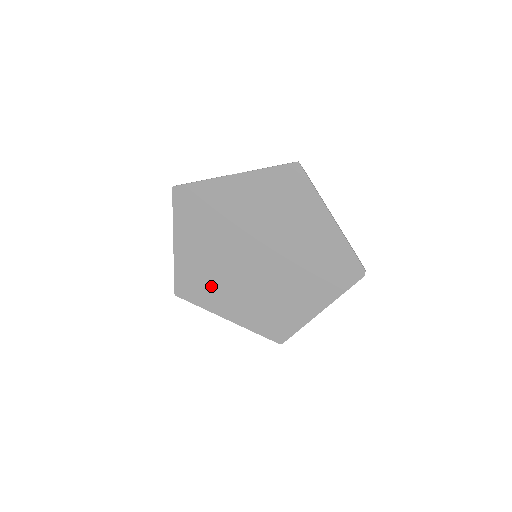
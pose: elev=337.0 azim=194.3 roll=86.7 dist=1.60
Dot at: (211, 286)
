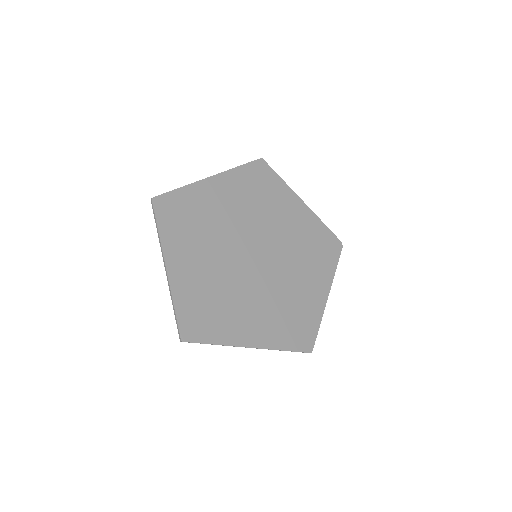
Dot at: (222, 309)
